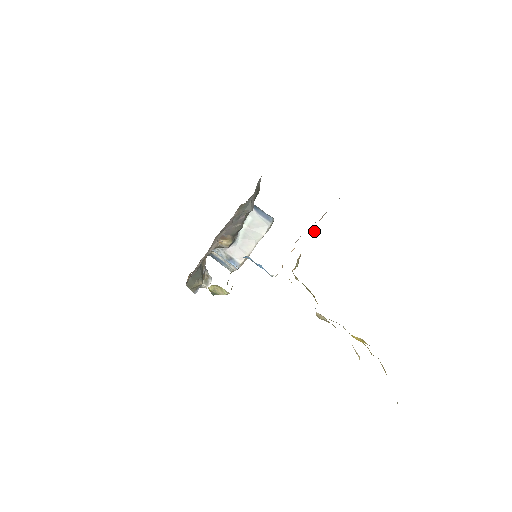
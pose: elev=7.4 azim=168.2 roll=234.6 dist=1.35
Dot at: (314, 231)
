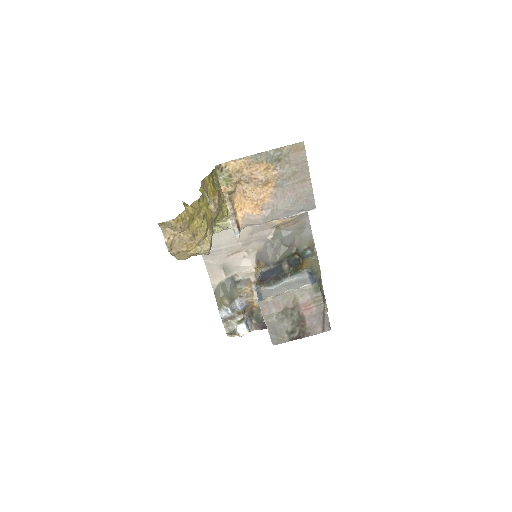
Dot at: (263, 177)
